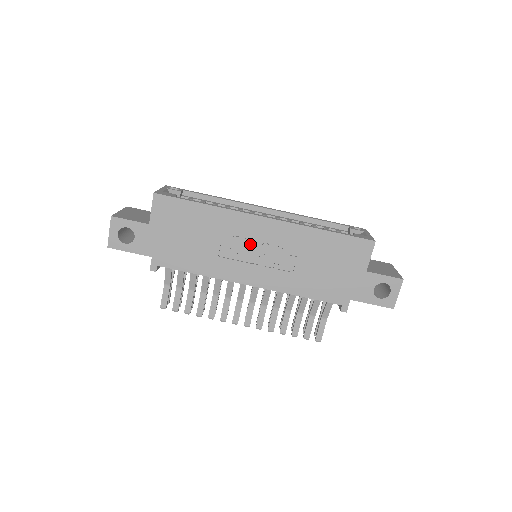
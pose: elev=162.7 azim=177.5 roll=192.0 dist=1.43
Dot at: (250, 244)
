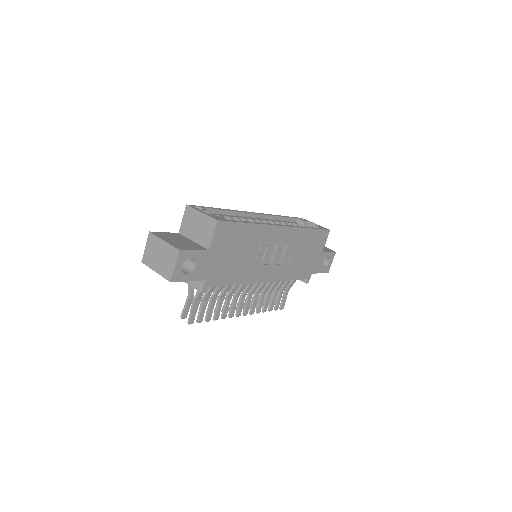
Dot at: (270, 249)
